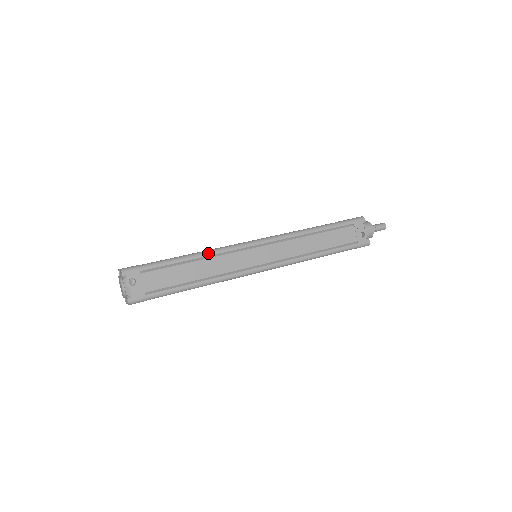
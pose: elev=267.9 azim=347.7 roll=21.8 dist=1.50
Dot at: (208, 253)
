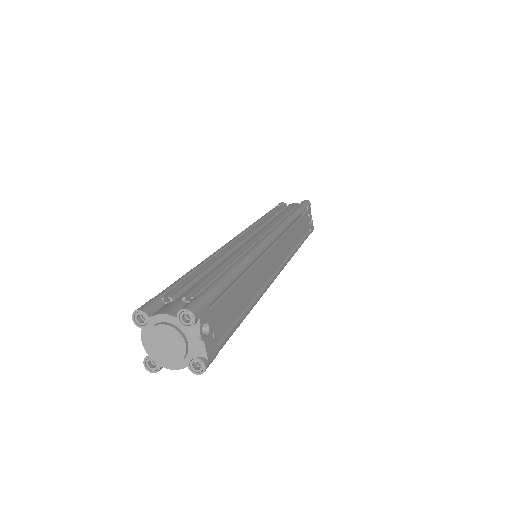
Dot at: (251, 259)
